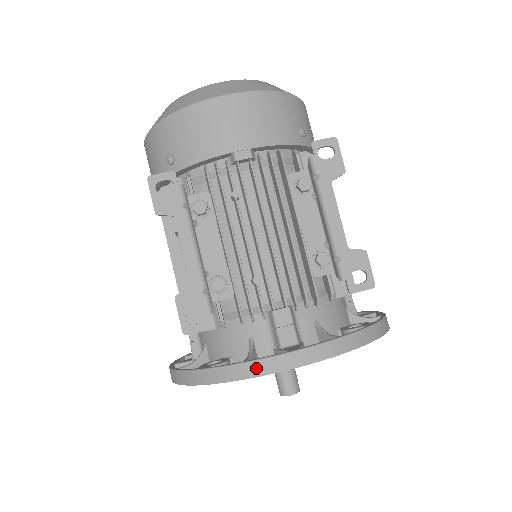
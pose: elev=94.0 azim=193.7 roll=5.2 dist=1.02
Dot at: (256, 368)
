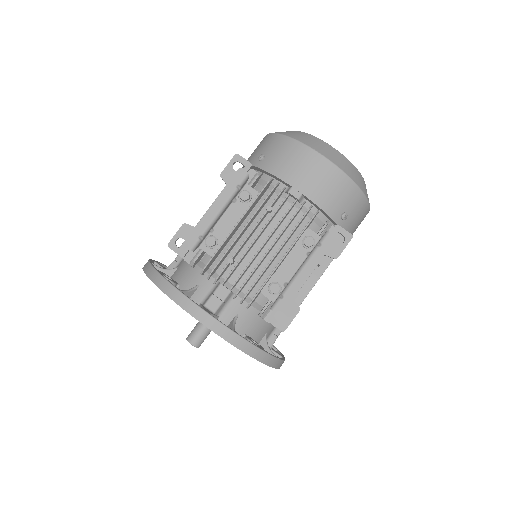
Dot at: (179, 297)
